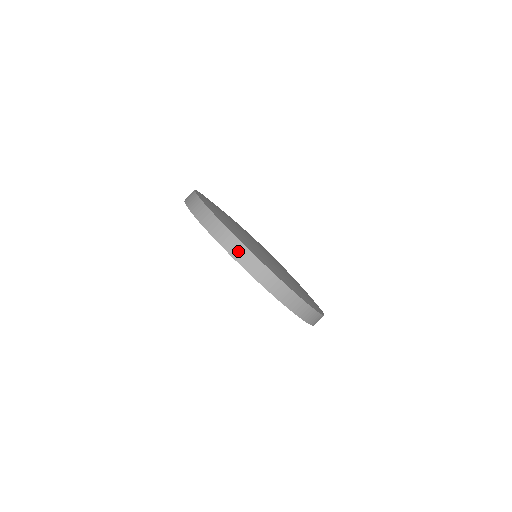
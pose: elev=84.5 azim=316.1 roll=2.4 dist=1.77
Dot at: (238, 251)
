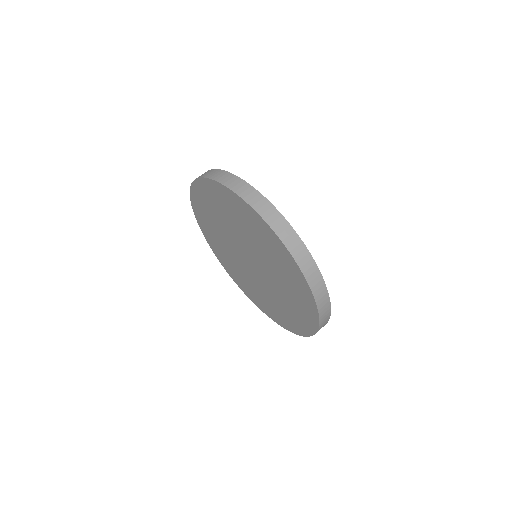
Dot at: (210, 173)
